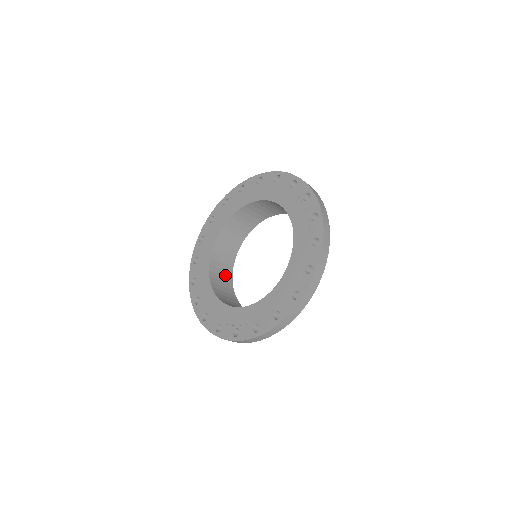
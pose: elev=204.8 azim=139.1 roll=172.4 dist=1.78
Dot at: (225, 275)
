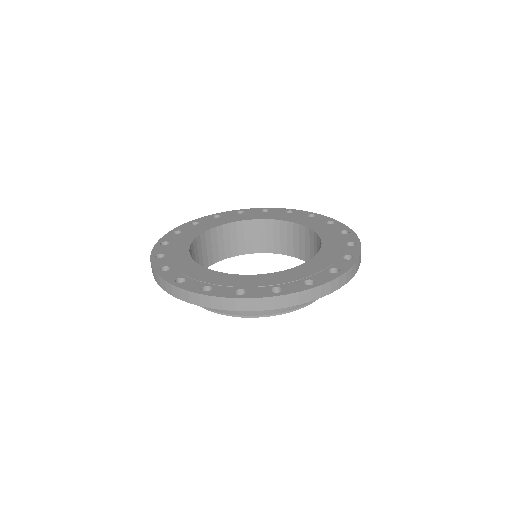
Dot at: occluded
